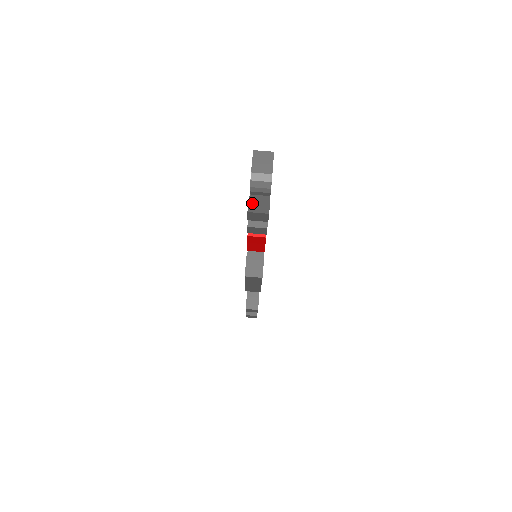
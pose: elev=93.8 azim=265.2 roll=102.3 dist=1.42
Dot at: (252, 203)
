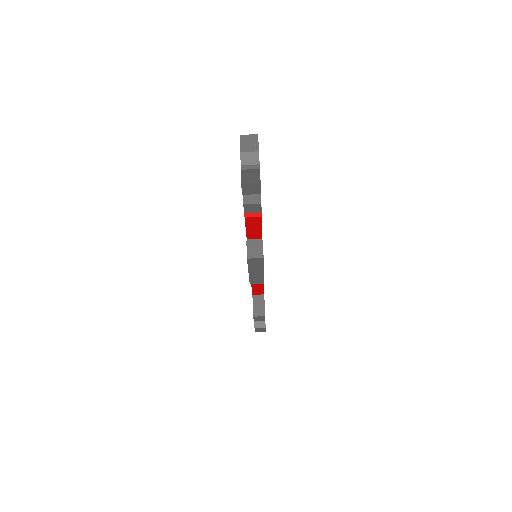
Dot at: (244, 178)
